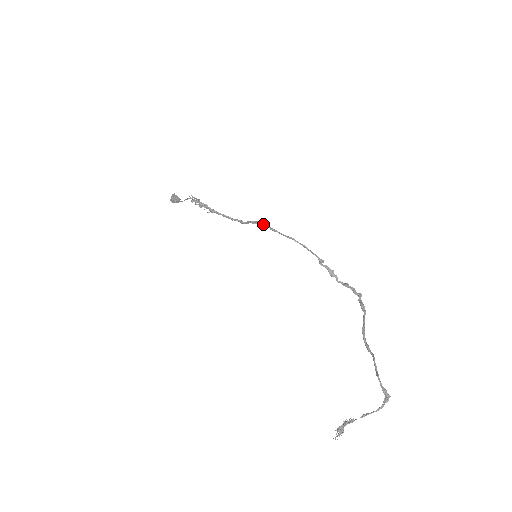
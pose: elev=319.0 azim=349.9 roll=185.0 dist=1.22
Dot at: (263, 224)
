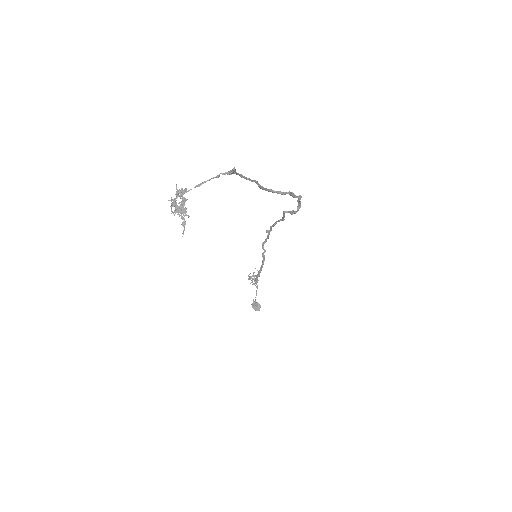
Dot at: (267, 237)
